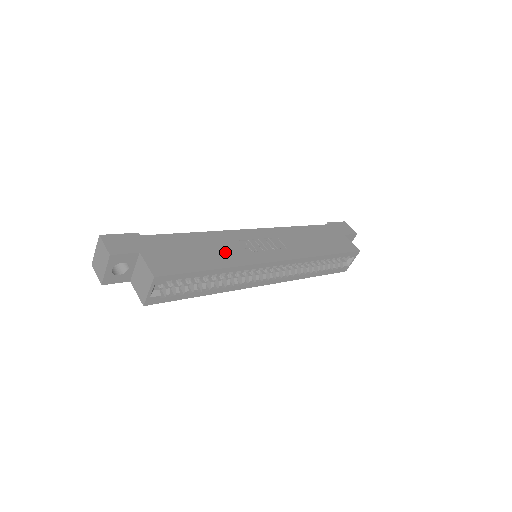
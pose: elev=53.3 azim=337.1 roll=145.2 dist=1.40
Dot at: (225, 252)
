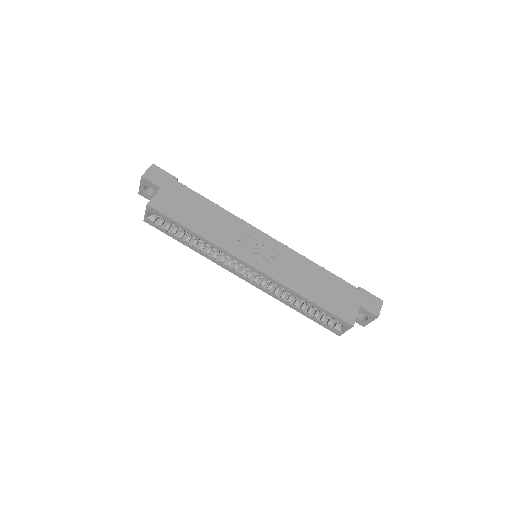
Dot at: (219, 230)
